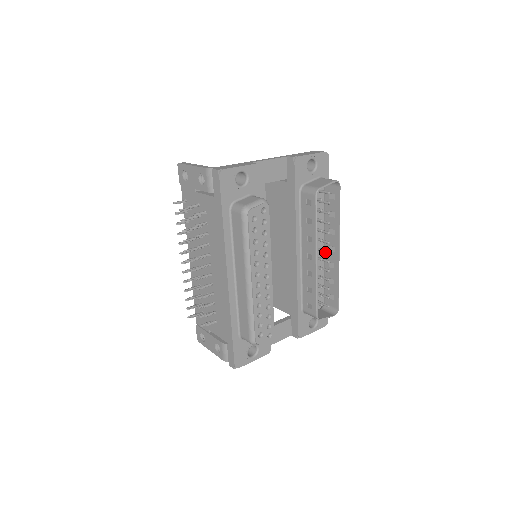
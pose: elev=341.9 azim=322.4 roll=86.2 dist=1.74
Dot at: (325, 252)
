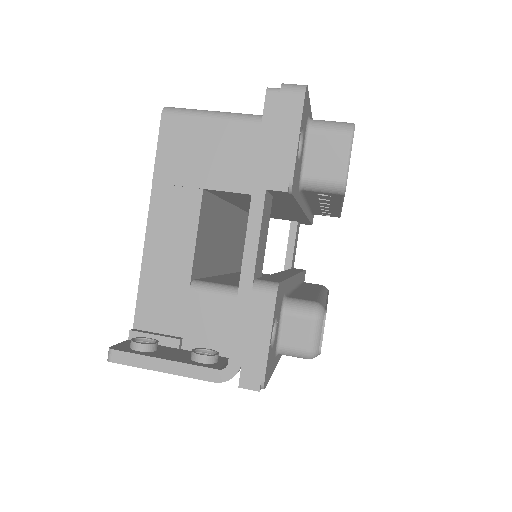
Dot at: occluded
